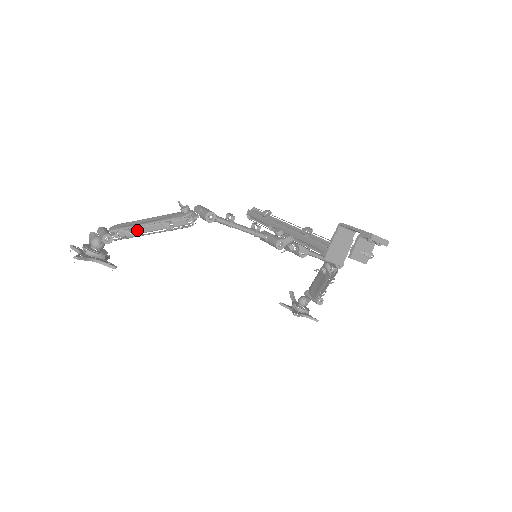
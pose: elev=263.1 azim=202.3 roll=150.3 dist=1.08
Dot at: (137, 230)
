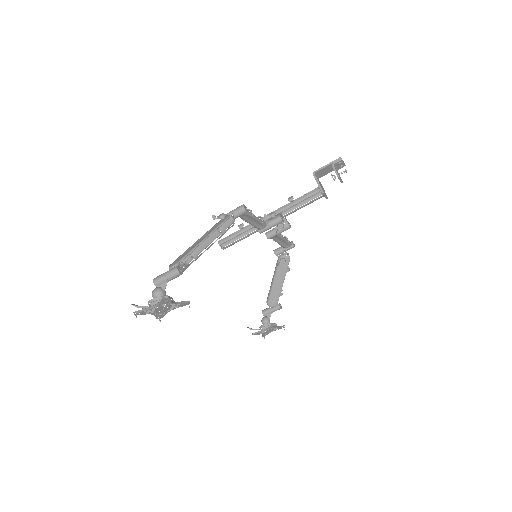
Dot at: (198, 250)
